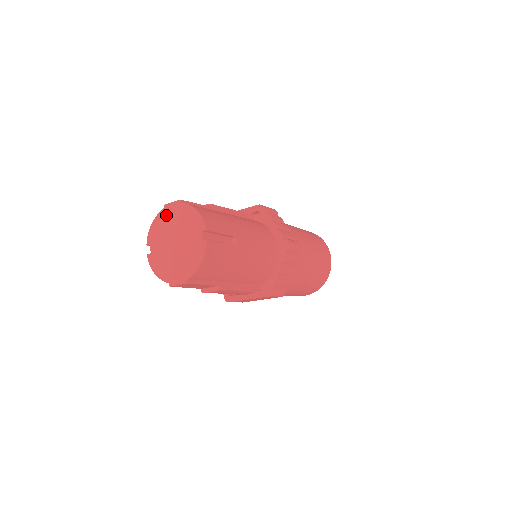
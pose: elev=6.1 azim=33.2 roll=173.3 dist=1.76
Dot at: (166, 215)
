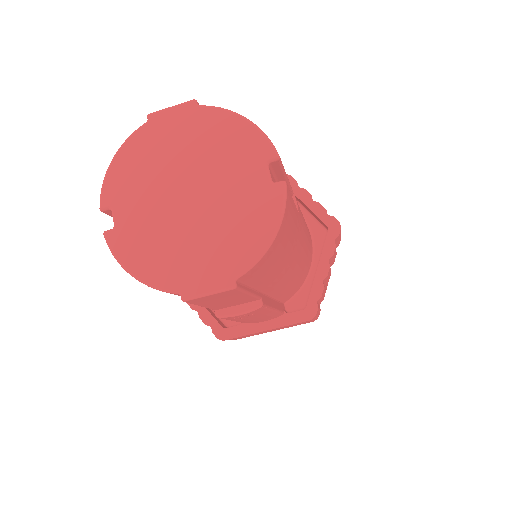
Dot at: (156, 135)
